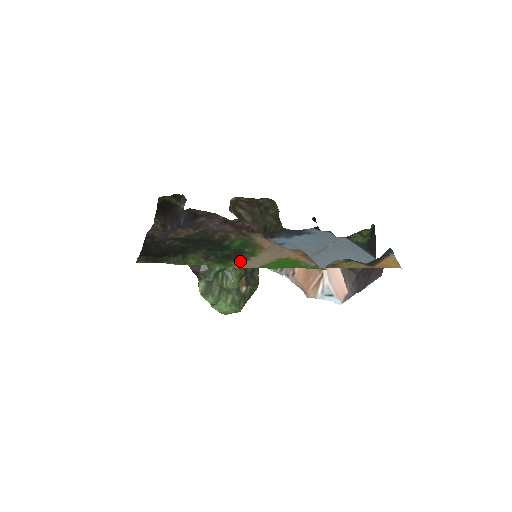
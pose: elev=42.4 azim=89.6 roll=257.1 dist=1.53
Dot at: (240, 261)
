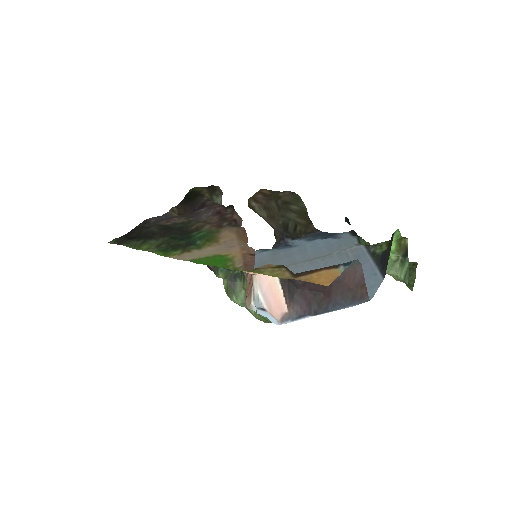
Dot at: (181, 252)
